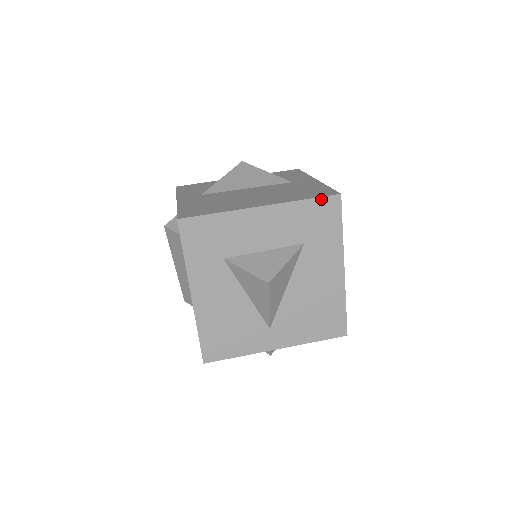
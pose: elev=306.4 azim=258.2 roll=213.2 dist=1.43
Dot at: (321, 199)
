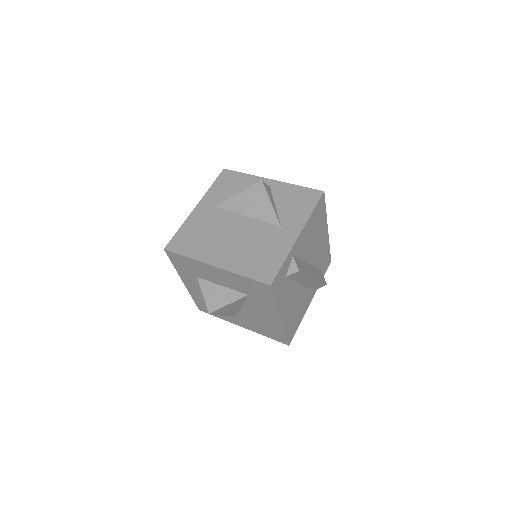
Dot at: (256, 281)
